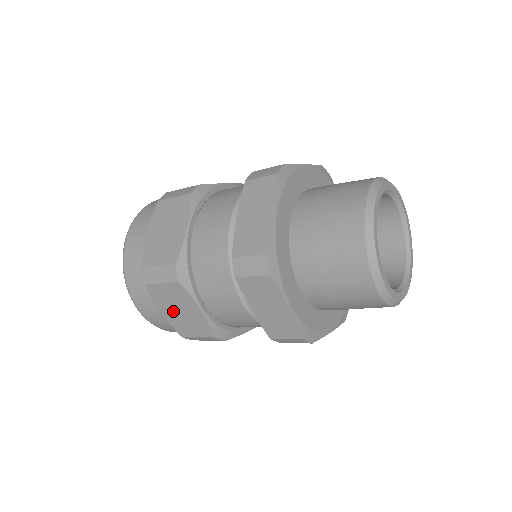
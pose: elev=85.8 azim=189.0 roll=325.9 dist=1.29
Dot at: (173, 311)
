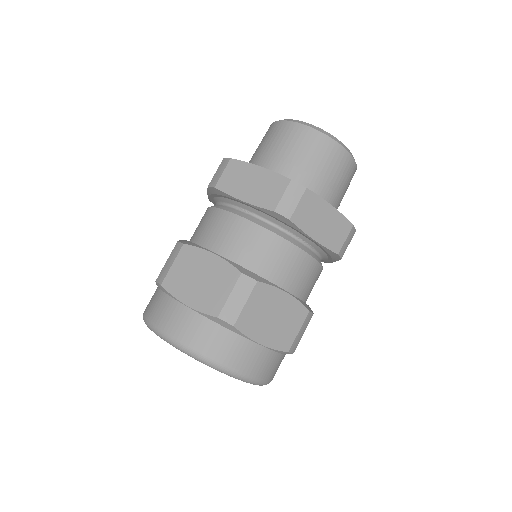
Dot at: (268, 327)
